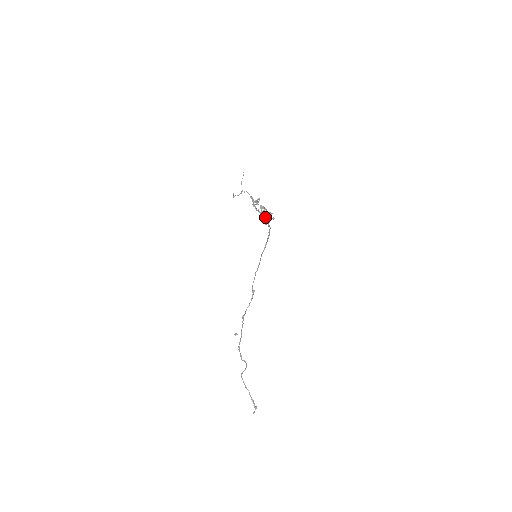
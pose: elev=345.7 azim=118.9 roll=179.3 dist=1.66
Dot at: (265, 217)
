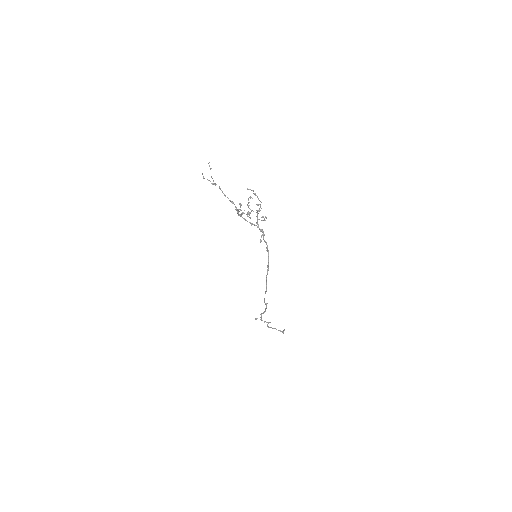
Dot at: occluded
